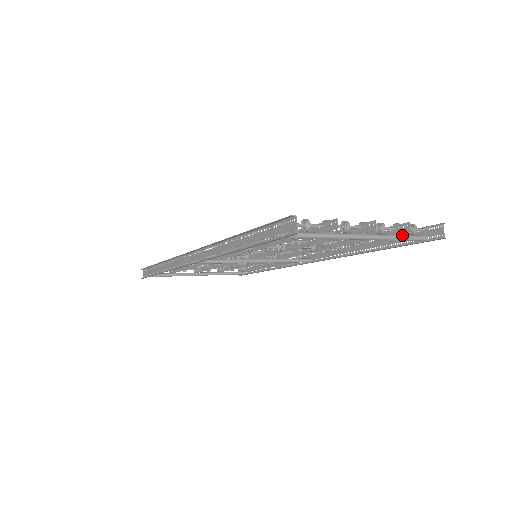
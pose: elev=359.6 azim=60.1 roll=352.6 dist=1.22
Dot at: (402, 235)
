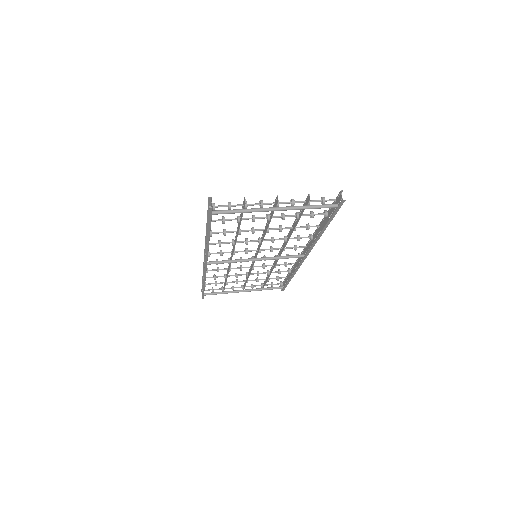
Dot at: (312, 205)
